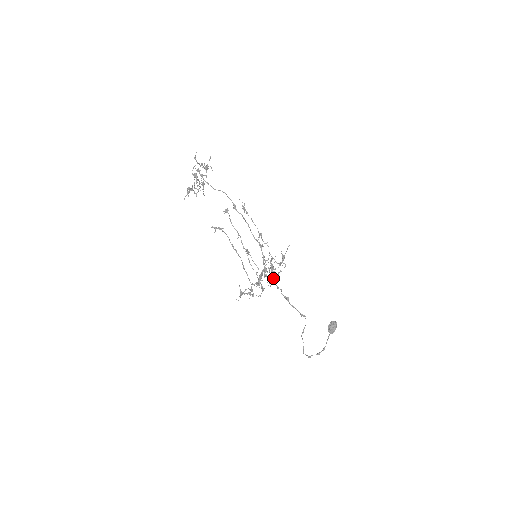
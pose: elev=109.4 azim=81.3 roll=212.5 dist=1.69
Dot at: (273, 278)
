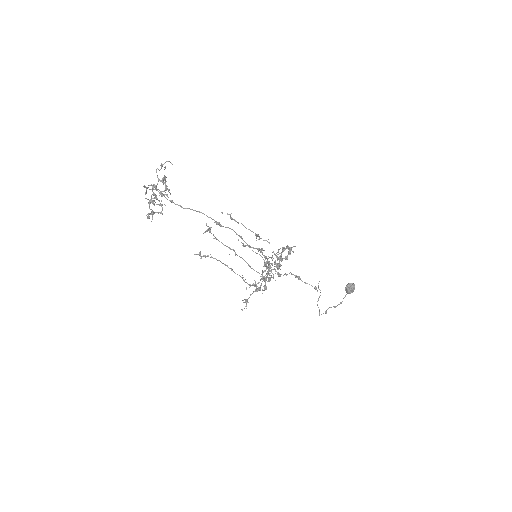
Dot at: (280, 265)
